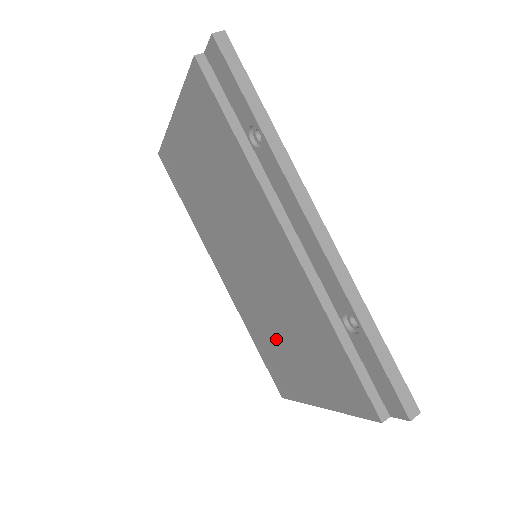
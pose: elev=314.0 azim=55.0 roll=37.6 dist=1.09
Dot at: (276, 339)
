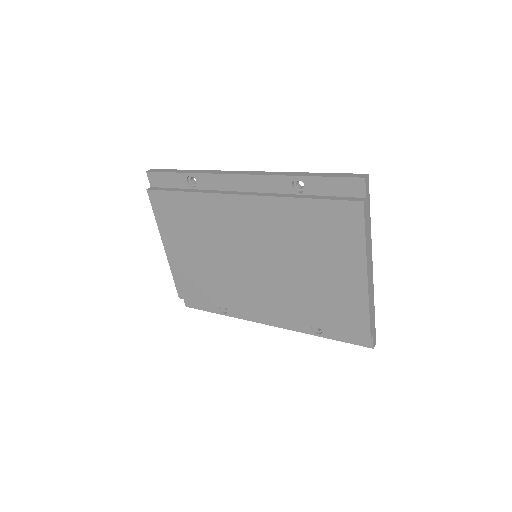
Dot at: (311, 285)
